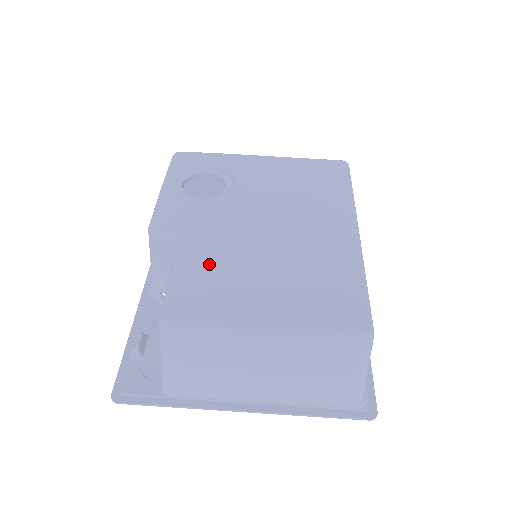
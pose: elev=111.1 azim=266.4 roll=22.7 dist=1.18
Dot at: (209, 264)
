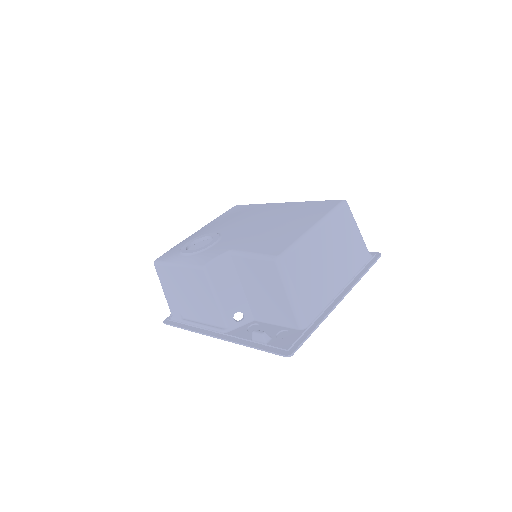
Dot at: (258, 240)
